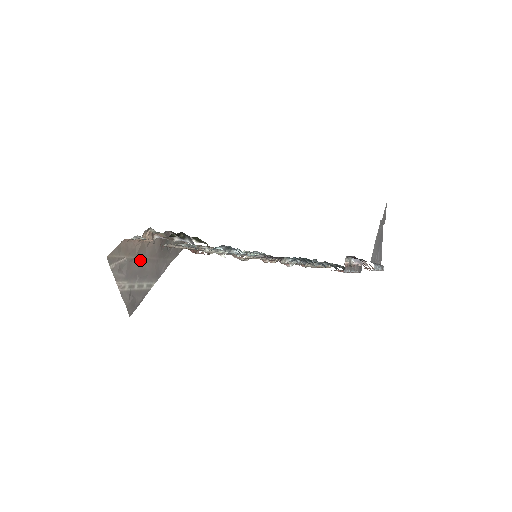
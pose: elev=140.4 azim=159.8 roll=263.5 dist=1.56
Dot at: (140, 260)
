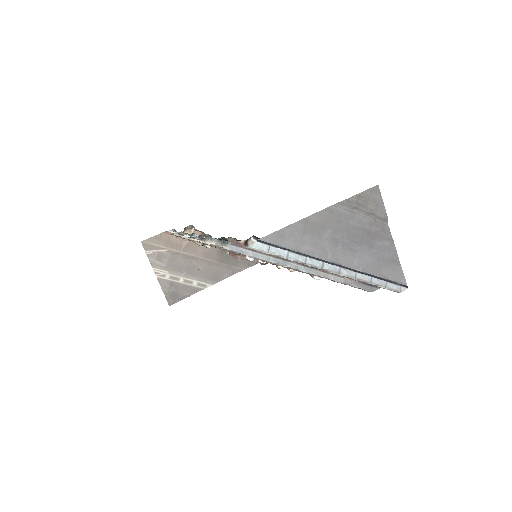
Dot at: (189, 257)
